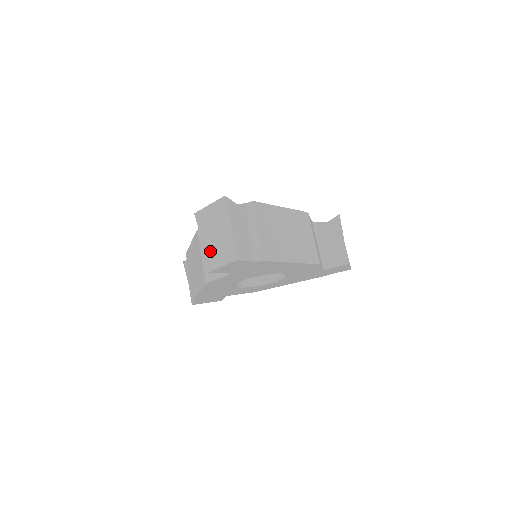
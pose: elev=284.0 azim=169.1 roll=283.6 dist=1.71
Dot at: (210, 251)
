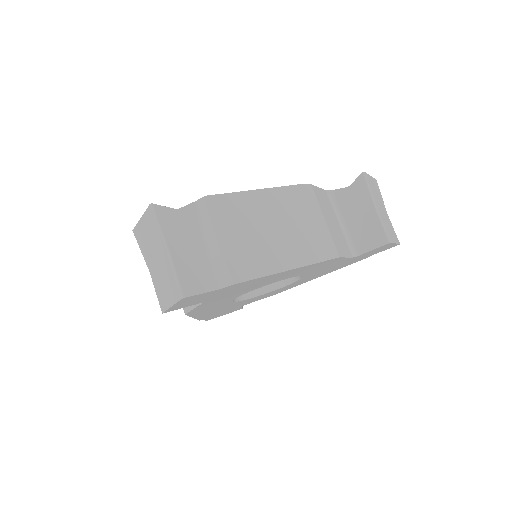
Dot at: (157, 283)
